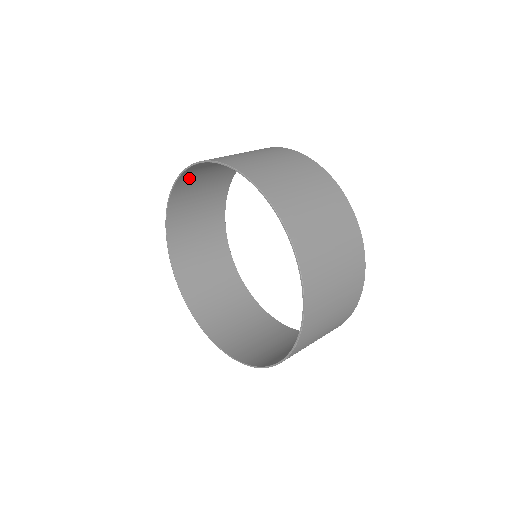
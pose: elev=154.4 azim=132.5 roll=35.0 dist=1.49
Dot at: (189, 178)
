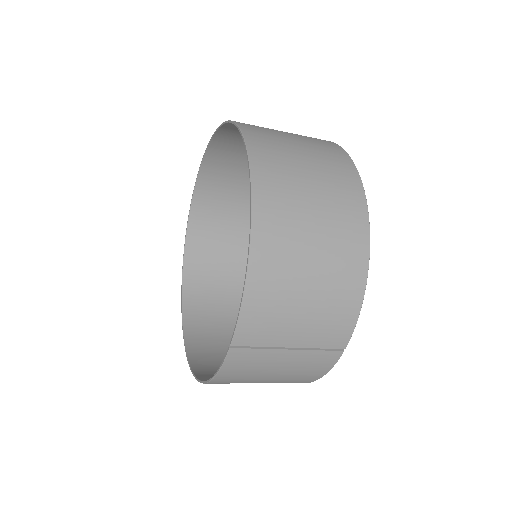
Dot at: (213, 180)
